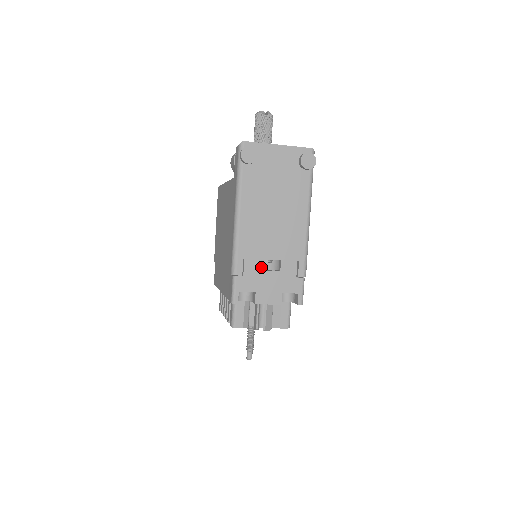
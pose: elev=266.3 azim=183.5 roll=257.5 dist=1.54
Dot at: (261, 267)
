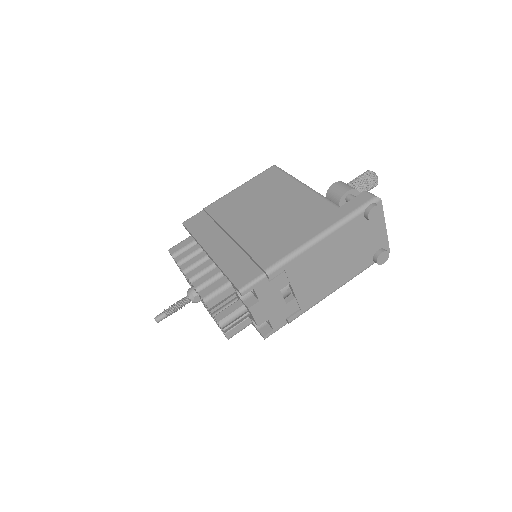
Dot at: occluded
